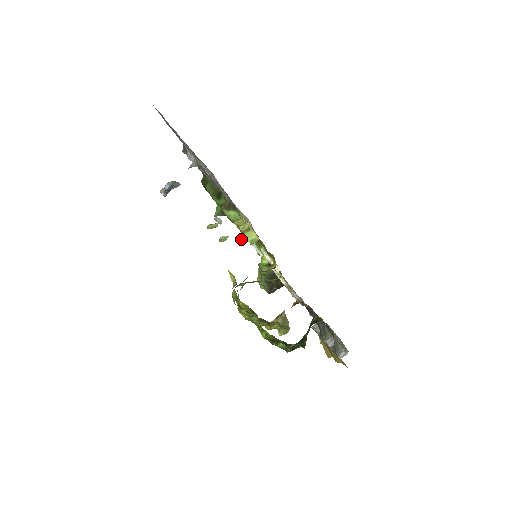
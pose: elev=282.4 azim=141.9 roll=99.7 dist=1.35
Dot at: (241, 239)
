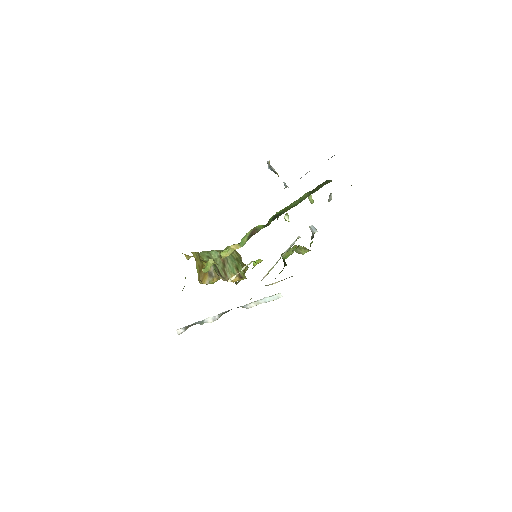
Dot at: (311, 227)
